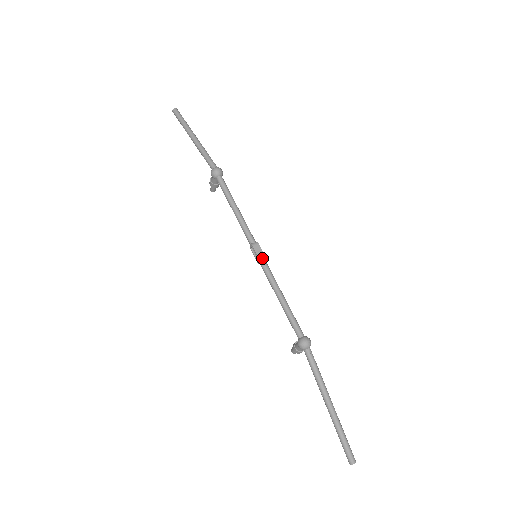
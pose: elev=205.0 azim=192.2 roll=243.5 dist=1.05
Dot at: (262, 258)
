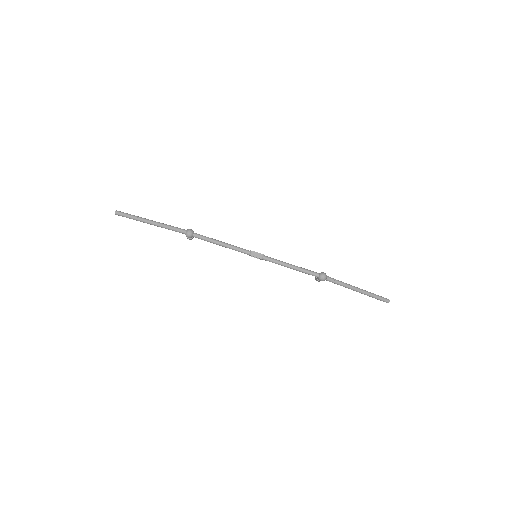
Dot at: (262, 257)
